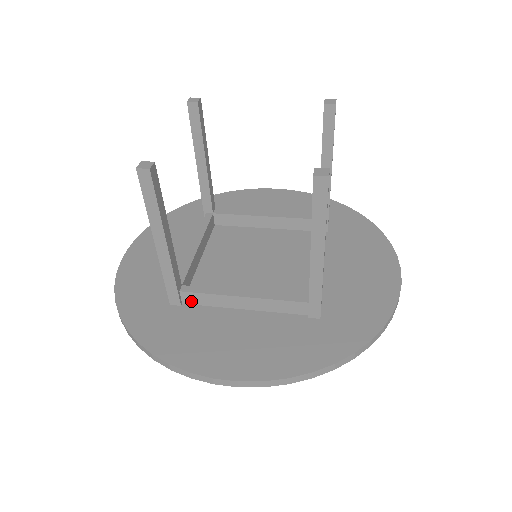
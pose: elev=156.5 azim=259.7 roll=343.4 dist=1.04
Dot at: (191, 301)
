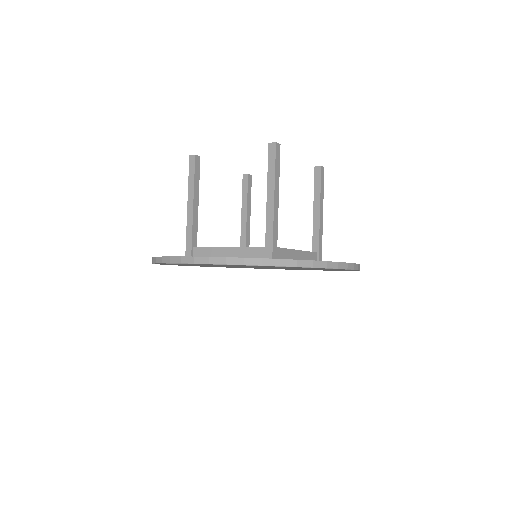
Dot at: (198, 256)
